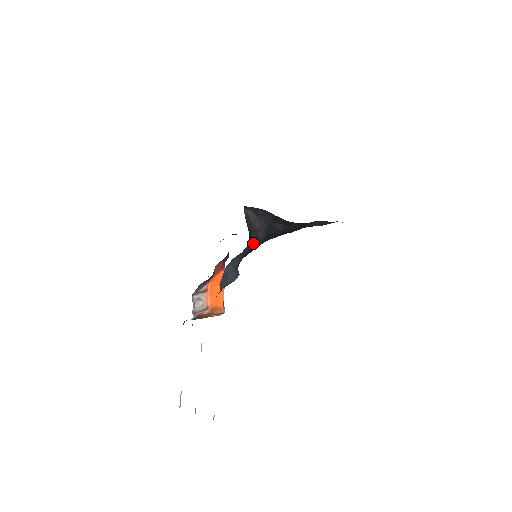
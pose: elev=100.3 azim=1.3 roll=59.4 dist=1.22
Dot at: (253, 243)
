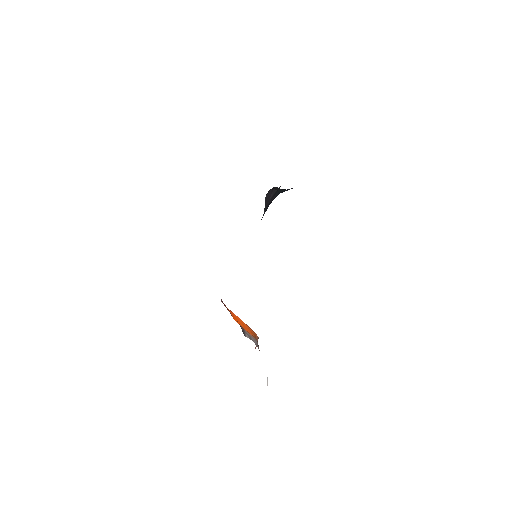
Dot at: occluded
